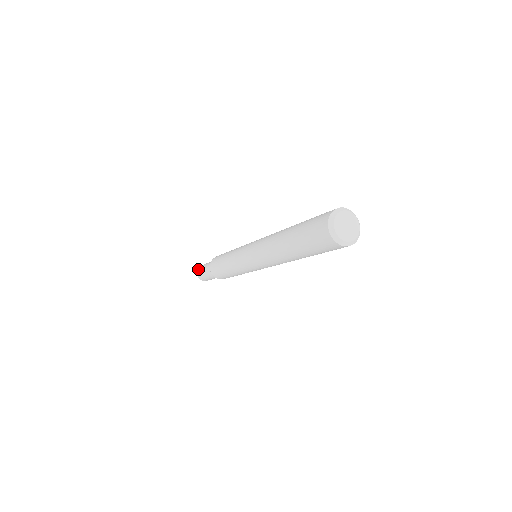
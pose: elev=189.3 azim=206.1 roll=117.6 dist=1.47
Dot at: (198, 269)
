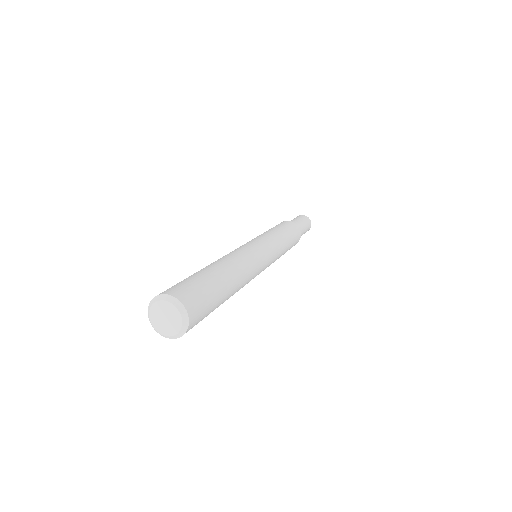
Dot at: occluded
